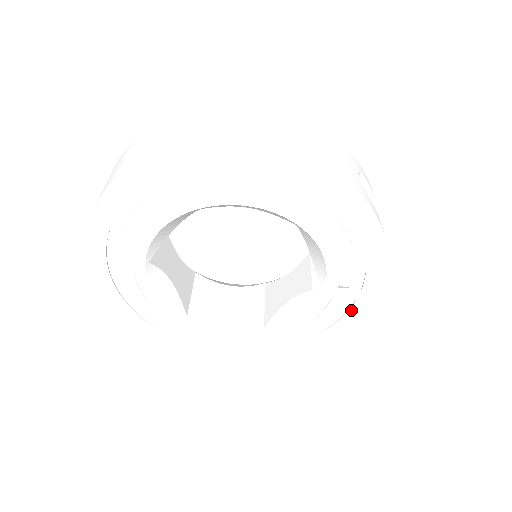
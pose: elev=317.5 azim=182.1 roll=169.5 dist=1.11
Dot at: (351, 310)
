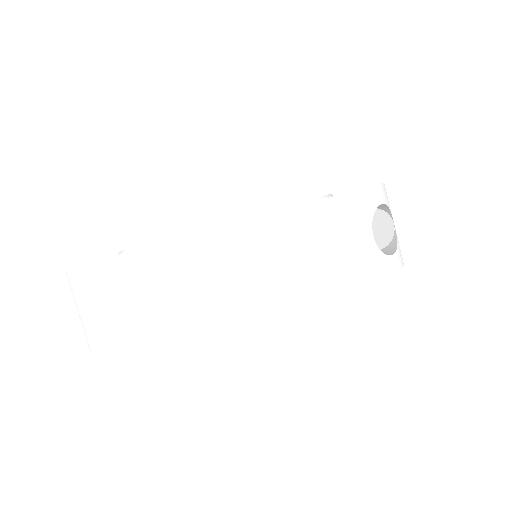
Dot at: occluded
